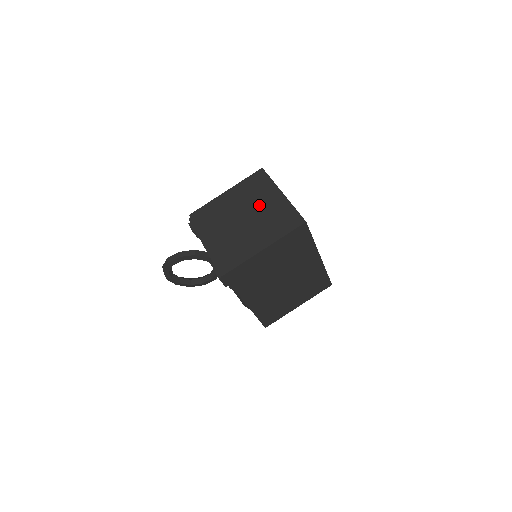
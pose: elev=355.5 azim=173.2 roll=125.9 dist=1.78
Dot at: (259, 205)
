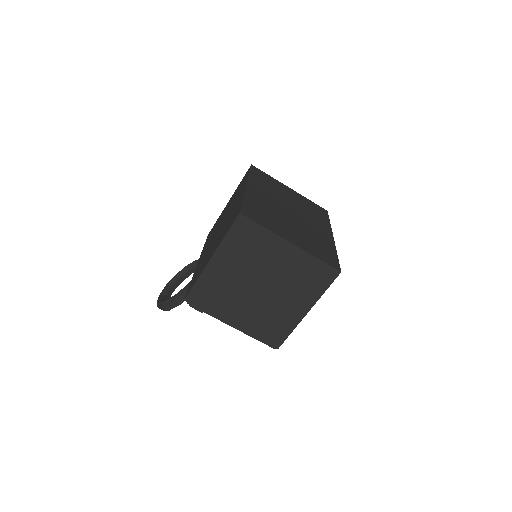
Dot at: (270, 267)
